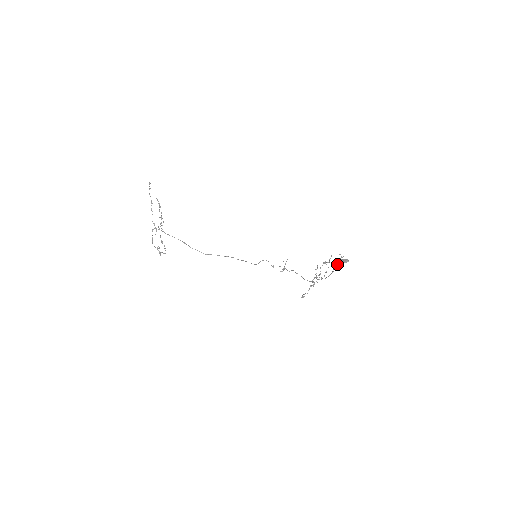
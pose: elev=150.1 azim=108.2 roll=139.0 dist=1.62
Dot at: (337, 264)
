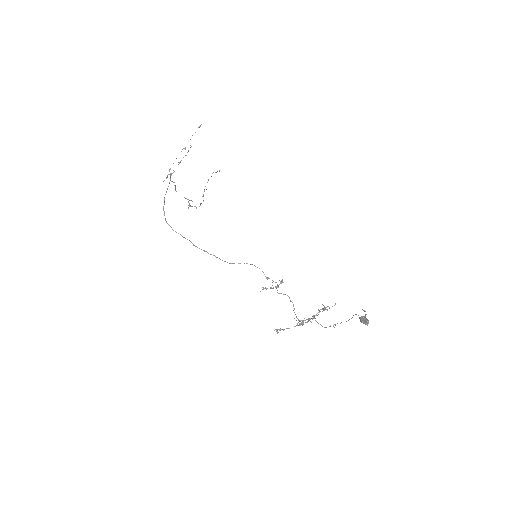
Dot at: (349, 319)
